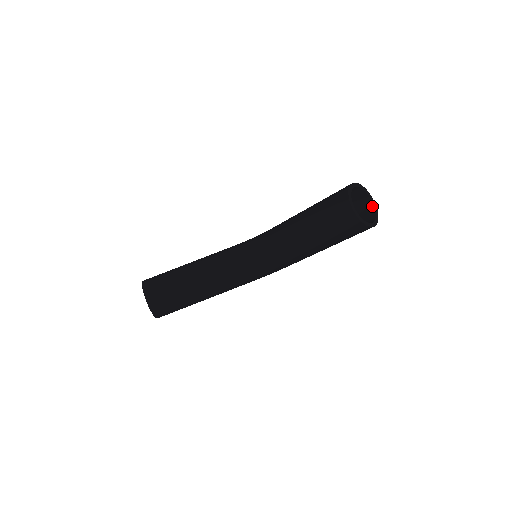
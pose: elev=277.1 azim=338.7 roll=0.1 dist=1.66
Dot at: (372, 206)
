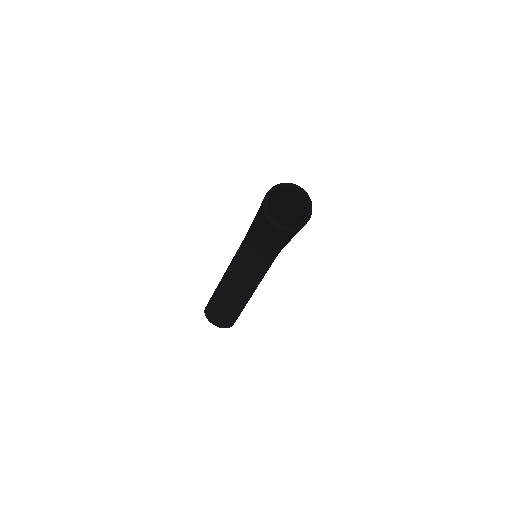
Dot at: (299, 192)
